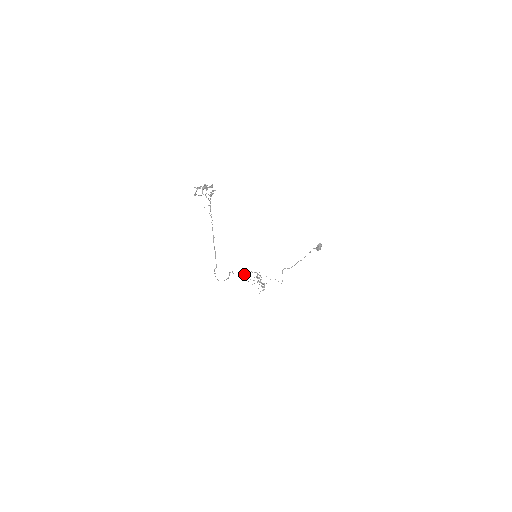
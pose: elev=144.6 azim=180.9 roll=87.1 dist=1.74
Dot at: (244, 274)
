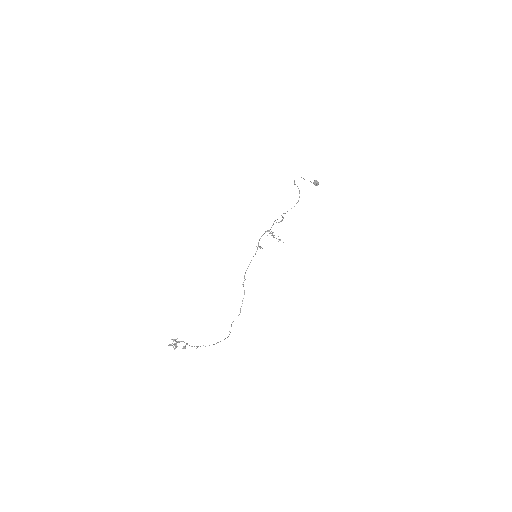
Dot at: (257, 249)
